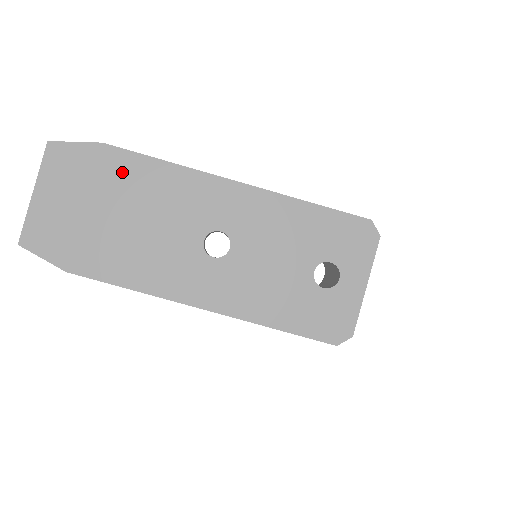
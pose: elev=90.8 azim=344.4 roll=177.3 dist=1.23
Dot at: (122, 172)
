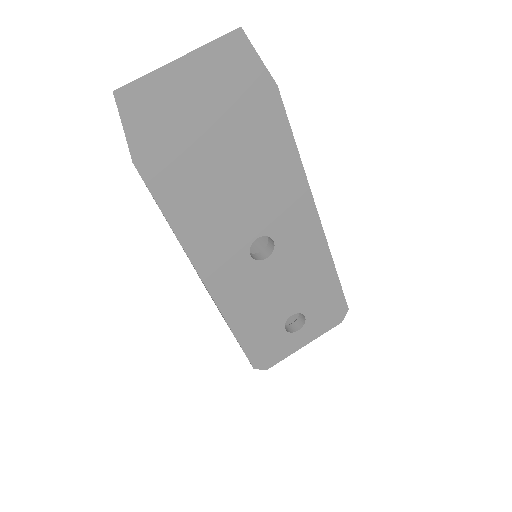
Dot at: (264, 127)
